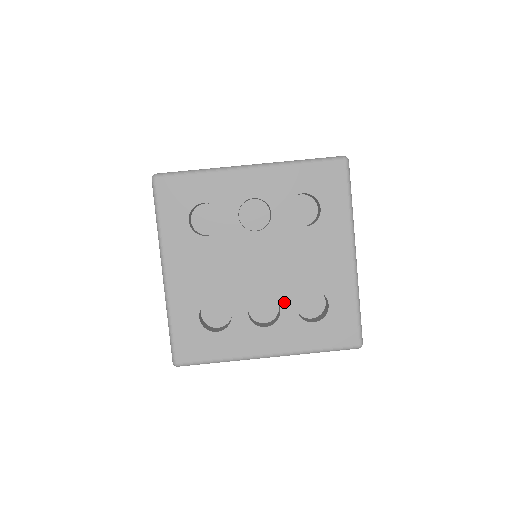
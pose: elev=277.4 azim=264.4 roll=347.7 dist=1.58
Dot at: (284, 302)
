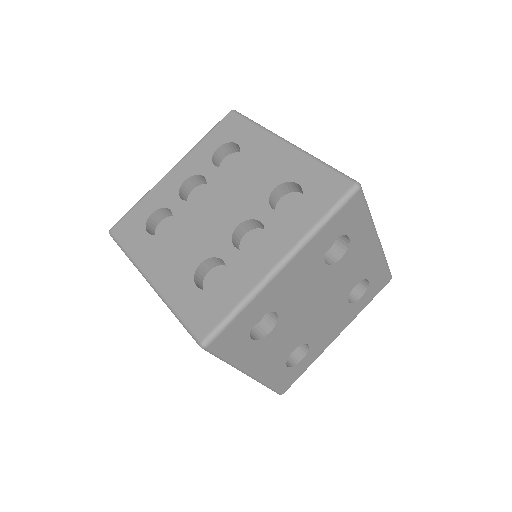
Dot at: (259, 215)
